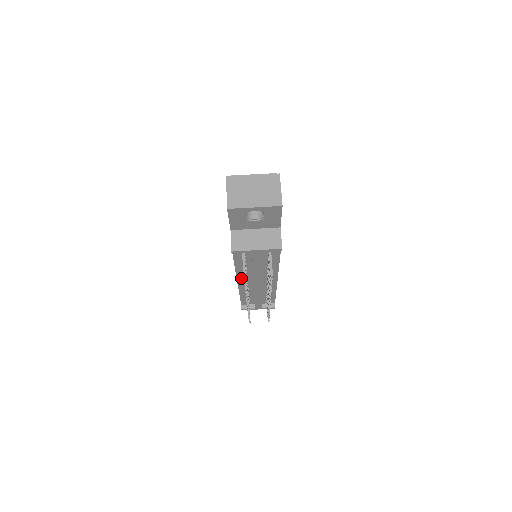
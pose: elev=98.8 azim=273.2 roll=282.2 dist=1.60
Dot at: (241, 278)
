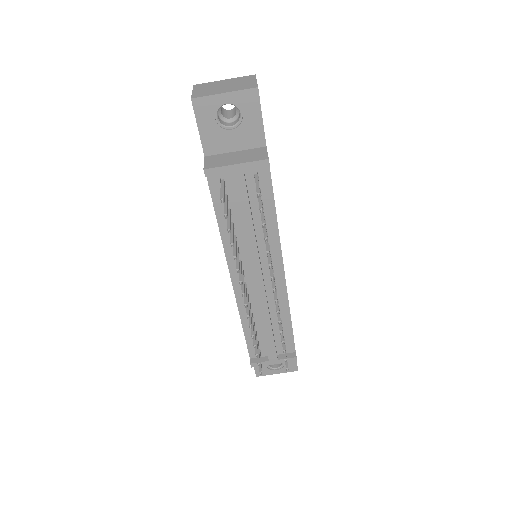
Dot at: (235, 270)
